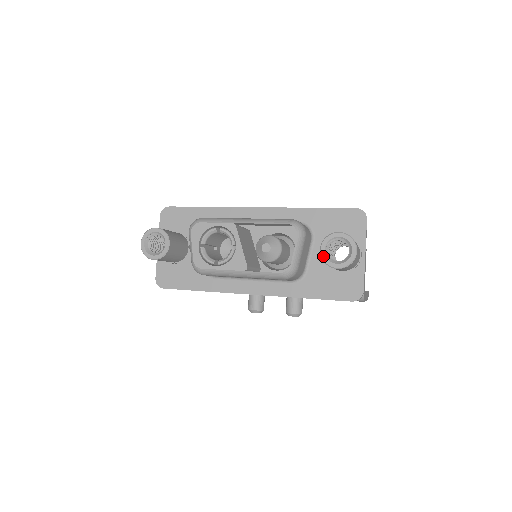
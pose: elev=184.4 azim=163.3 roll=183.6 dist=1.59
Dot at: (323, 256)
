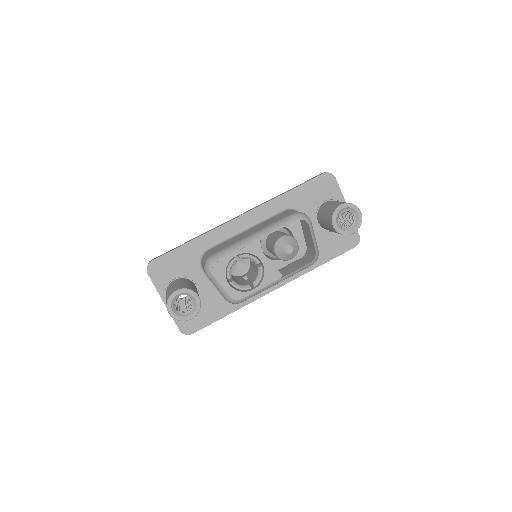
Dot at: (338, 230)
